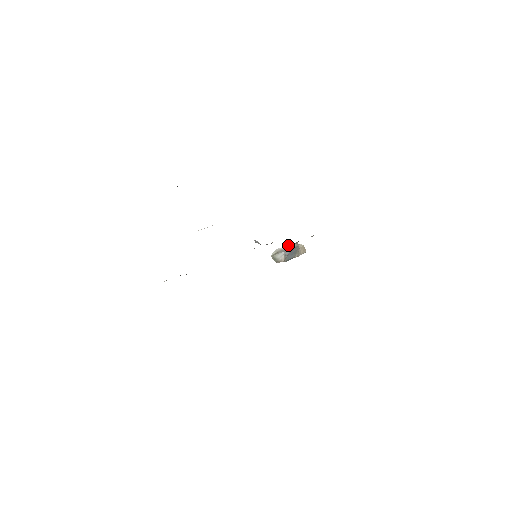
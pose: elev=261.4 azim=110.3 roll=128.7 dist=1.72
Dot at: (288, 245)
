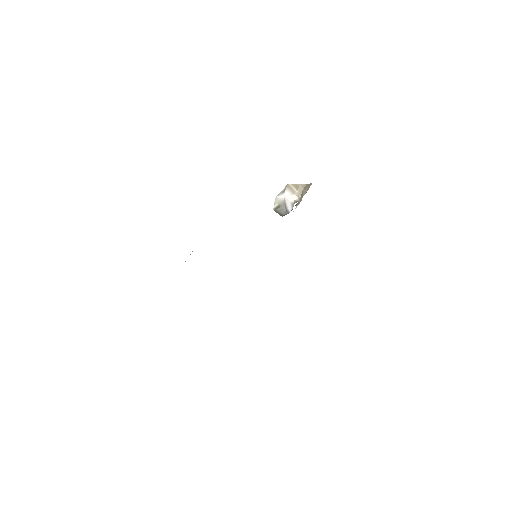
Dot at: (288, 186)
